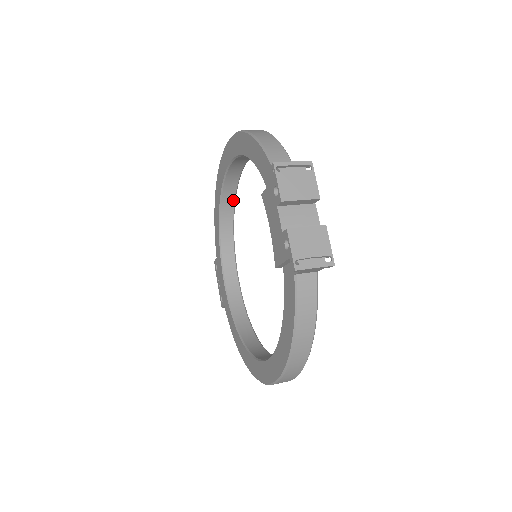
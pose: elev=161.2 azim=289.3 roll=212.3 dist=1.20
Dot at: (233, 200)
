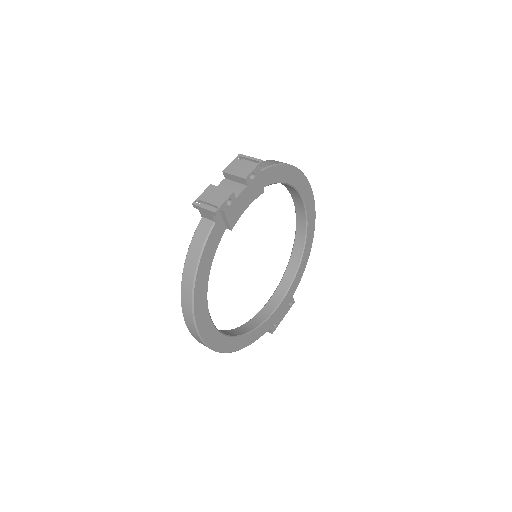
Dot at: (303, 243)
